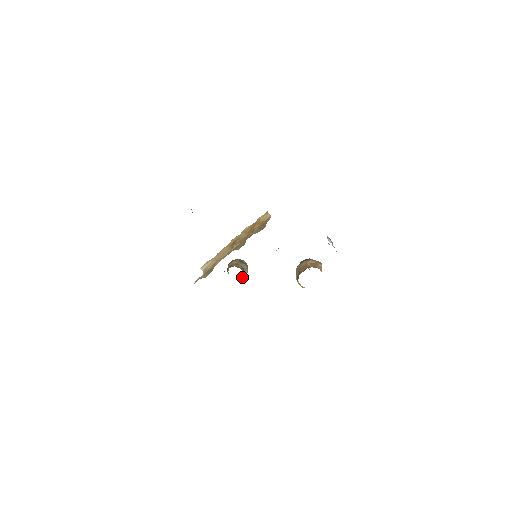
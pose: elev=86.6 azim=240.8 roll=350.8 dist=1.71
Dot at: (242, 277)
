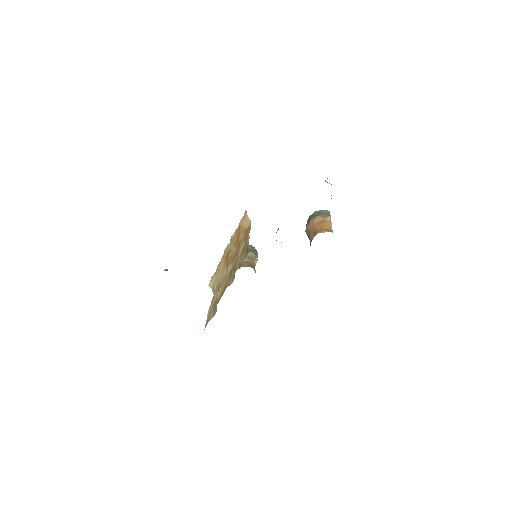
Dot at: occluded
